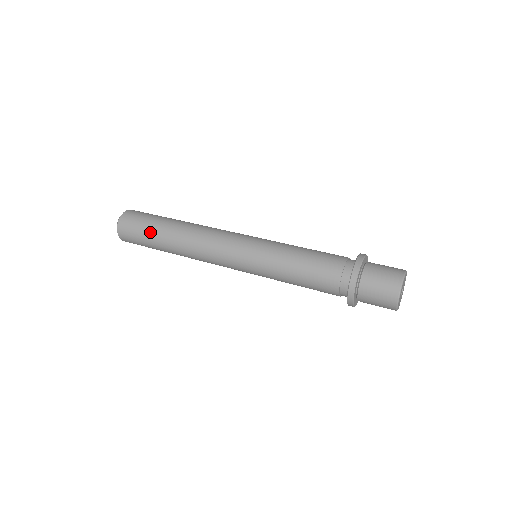
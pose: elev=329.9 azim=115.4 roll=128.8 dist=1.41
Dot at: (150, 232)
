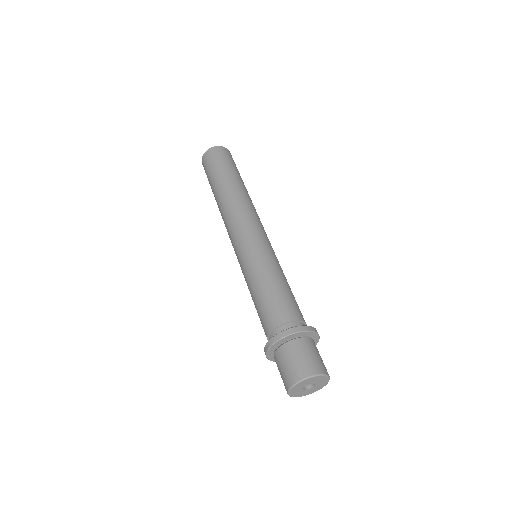
Dot at: (210, 184)
